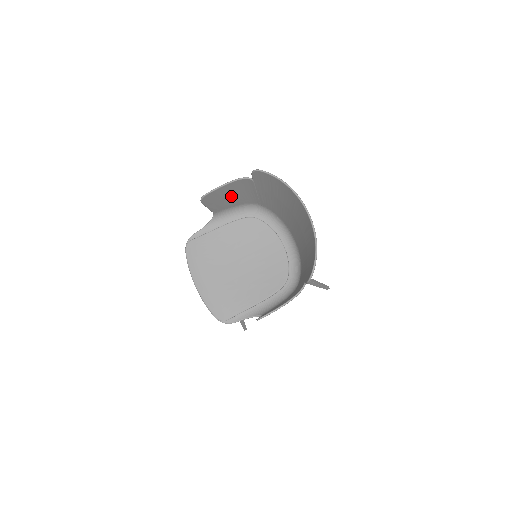
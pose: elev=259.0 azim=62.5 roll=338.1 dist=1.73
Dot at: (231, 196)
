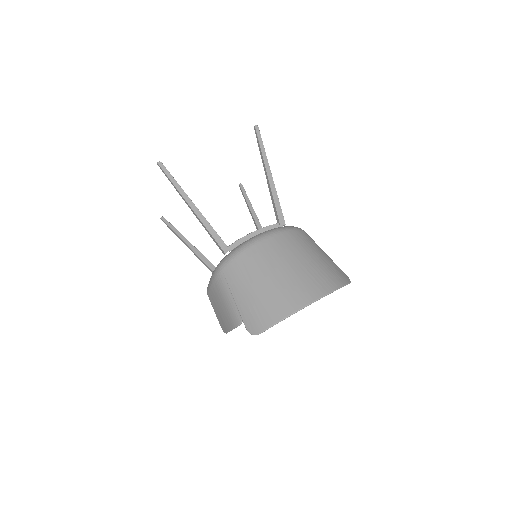
Dot at: (221, 306)
